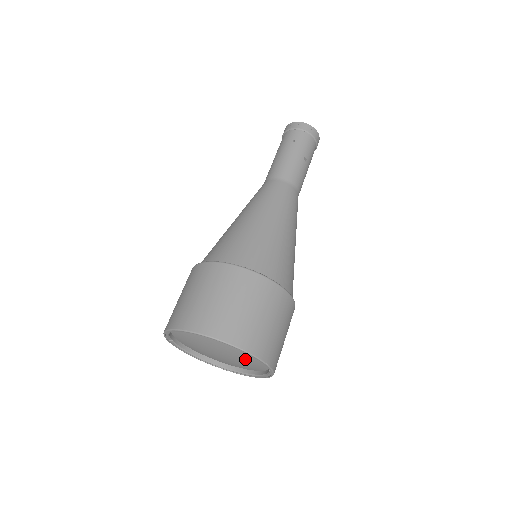
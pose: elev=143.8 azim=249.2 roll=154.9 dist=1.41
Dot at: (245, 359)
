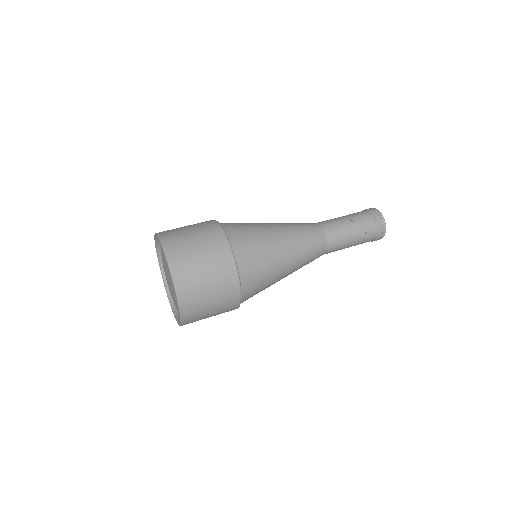
Dot at: occluded
